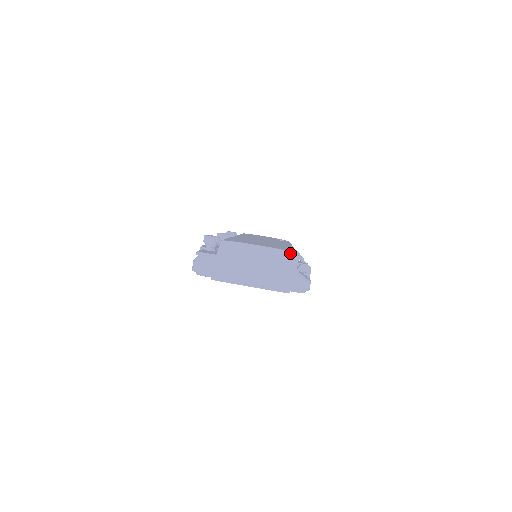
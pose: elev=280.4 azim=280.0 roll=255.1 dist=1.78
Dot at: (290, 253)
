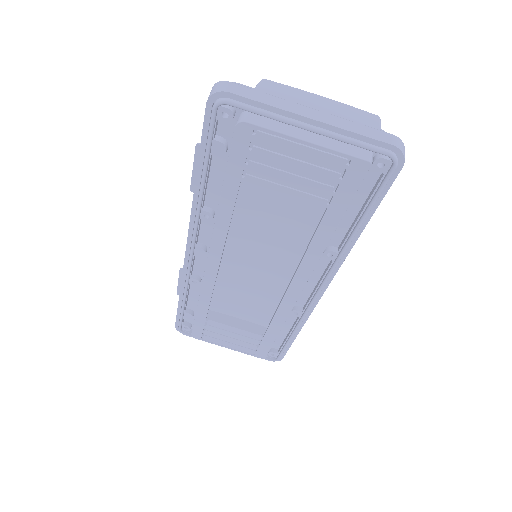
Dot at: (368, 112)
